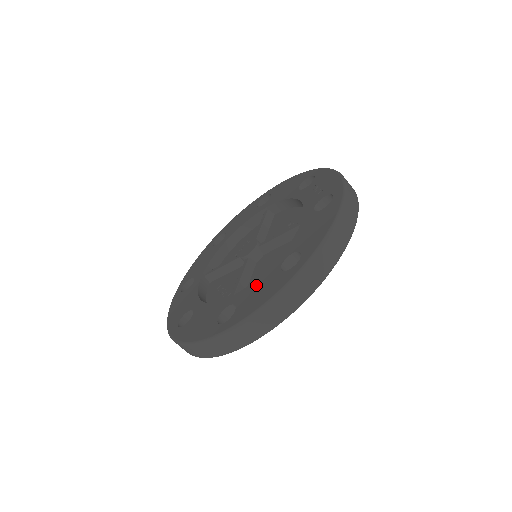
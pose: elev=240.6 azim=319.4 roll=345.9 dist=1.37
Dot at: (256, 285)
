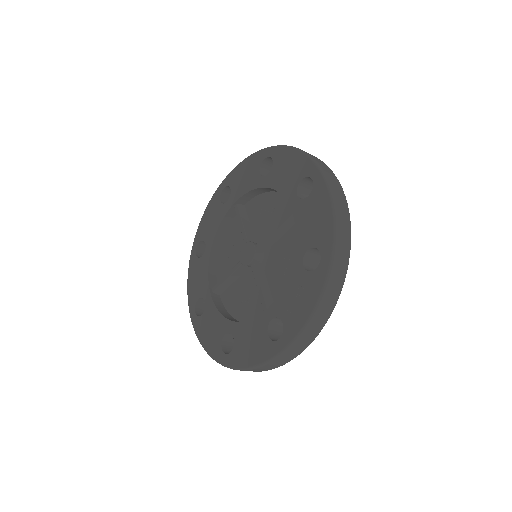
Dot at: (215, 319)
